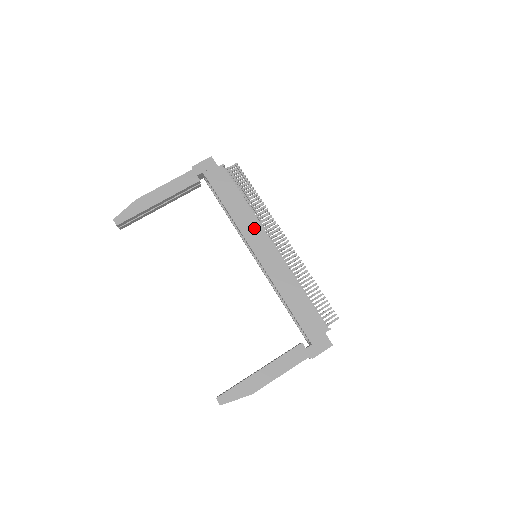
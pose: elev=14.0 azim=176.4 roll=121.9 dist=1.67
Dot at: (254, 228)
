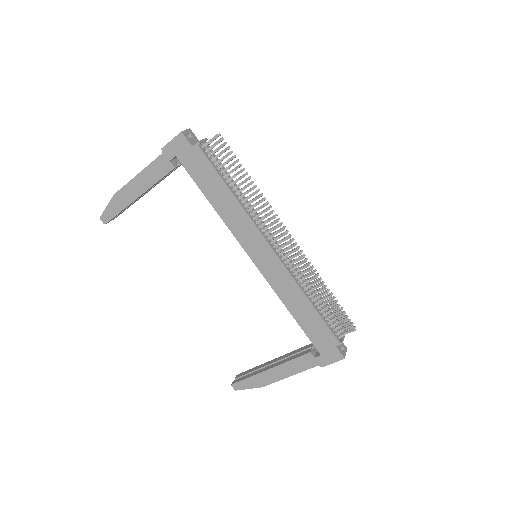
Dot at: (247, 229)
